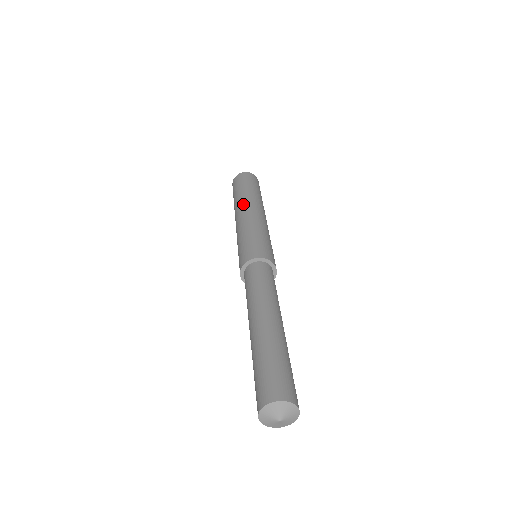
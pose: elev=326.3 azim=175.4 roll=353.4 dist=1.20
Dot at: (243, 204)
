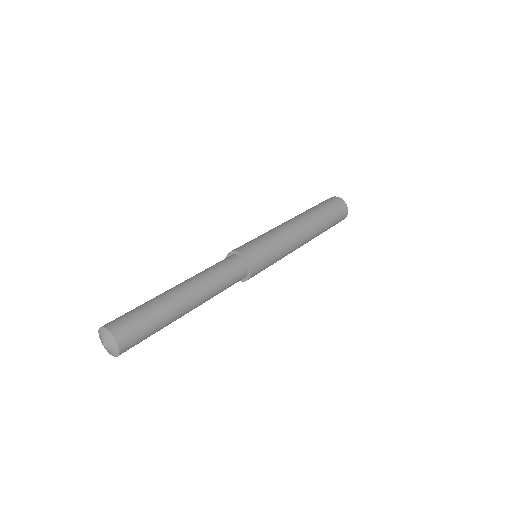
Dot at: (297, 216)
